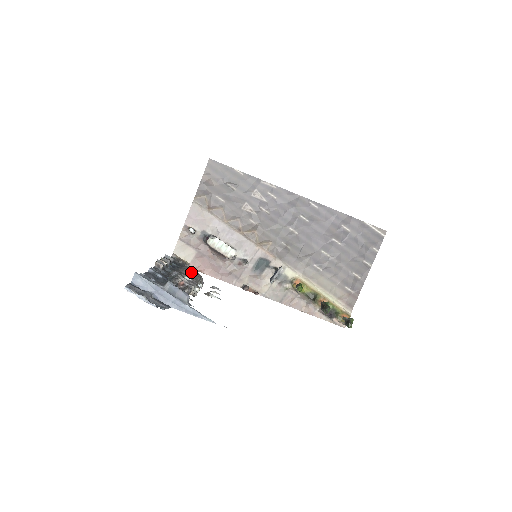
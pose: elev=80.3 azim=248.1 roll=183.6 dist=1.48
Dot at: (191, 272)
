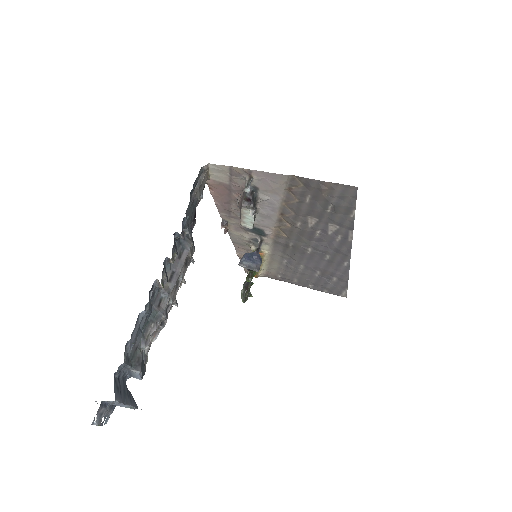
Dot at: (188, 256)
